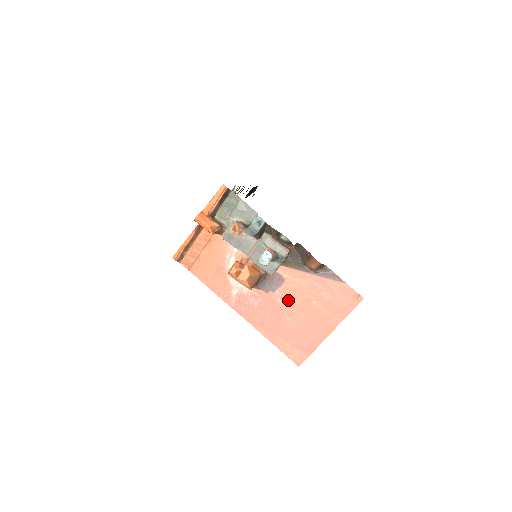
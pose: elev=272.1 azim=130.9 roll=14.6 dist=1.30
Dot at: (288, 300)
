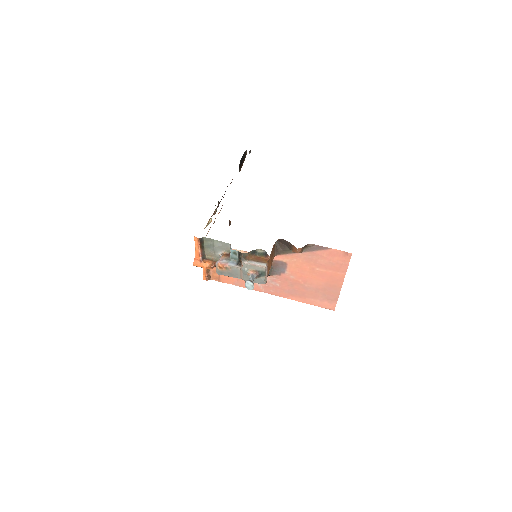
Dot at: (298, 274)
